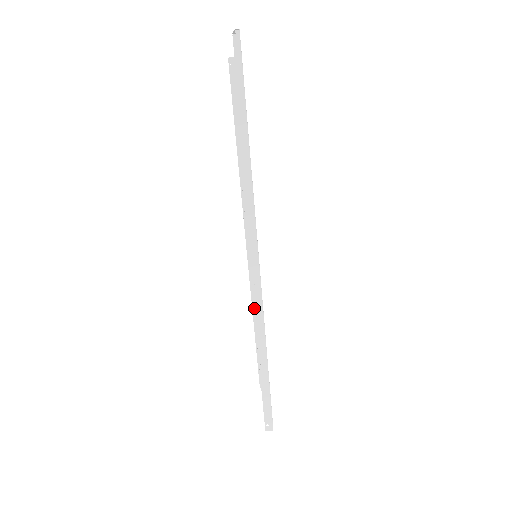
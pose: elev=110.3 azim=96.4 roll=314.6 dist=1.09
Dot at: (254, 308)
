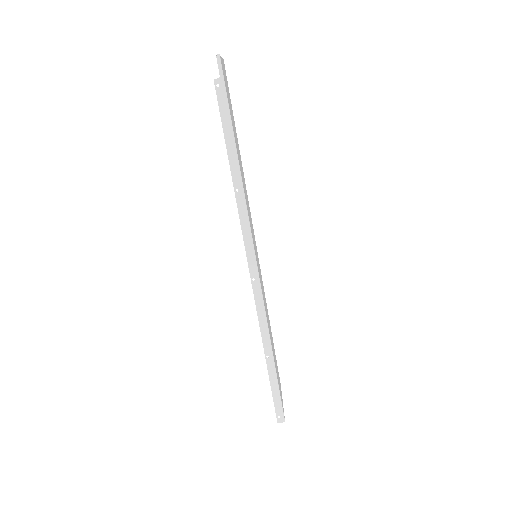
Dot at: (255, 303)
